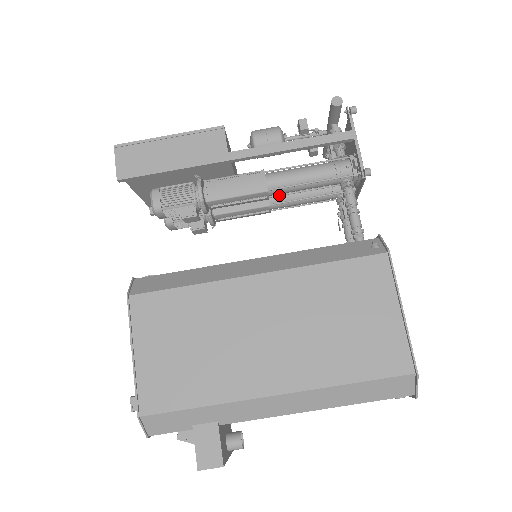
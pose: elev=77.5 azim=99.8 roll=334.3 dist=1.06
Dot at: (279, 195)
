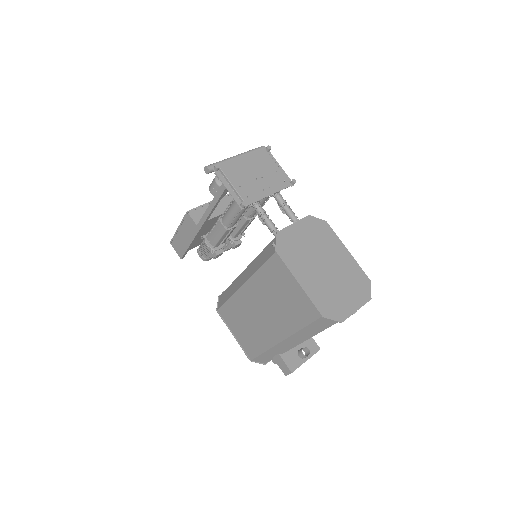
Dot at: (238, 221)
